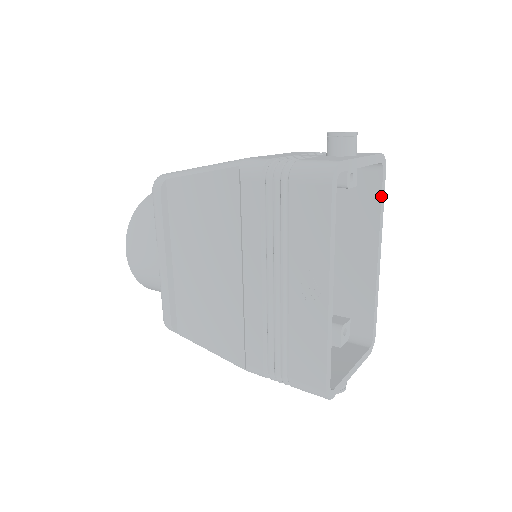
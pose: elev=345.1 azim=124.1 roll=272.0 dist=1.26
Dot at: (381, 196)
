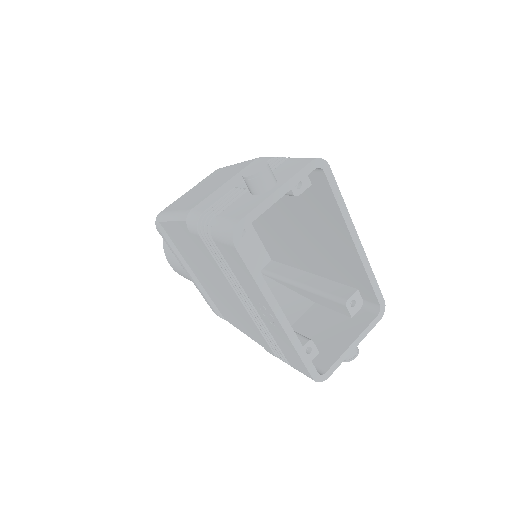
Dot at: (333, 193)
